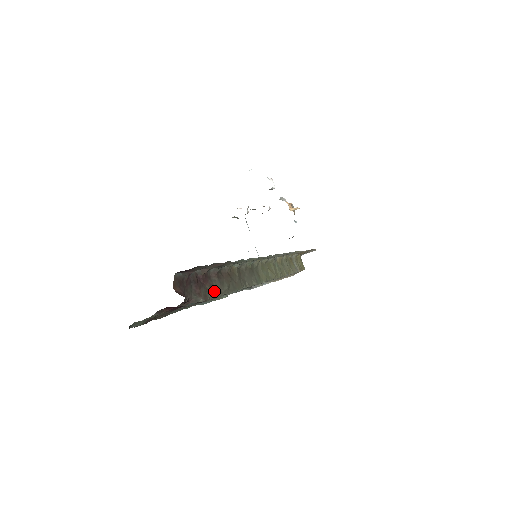
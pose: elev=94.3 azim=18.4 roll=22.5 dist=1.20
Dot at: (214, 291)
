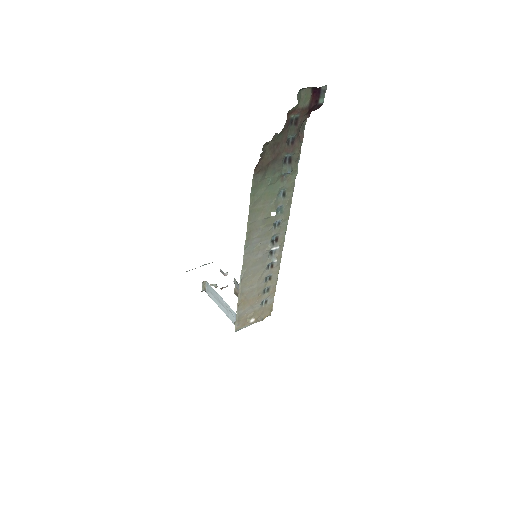
Dot at: (296, 158)
